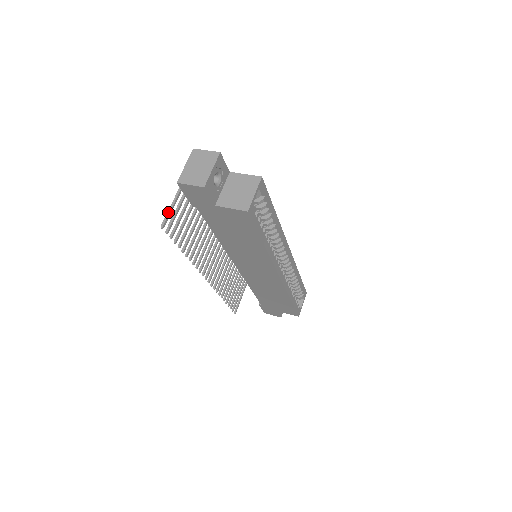
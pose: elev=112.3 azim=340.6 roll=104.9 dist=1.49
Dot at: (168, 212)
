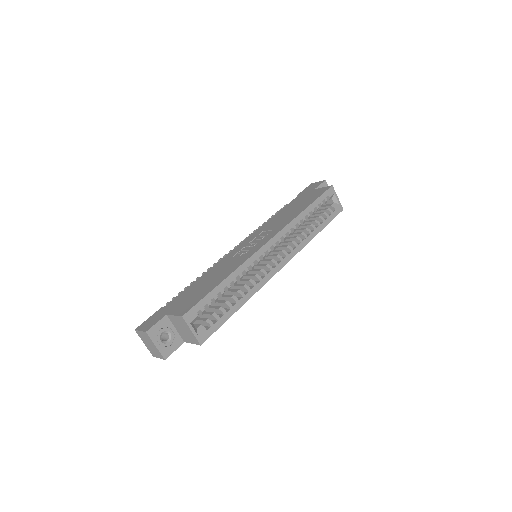
Dot at: occluded
